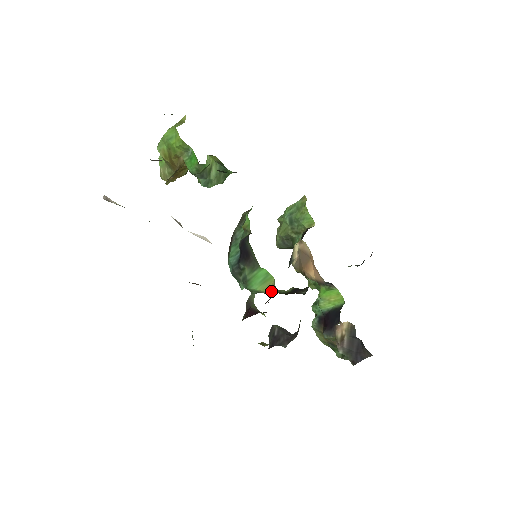
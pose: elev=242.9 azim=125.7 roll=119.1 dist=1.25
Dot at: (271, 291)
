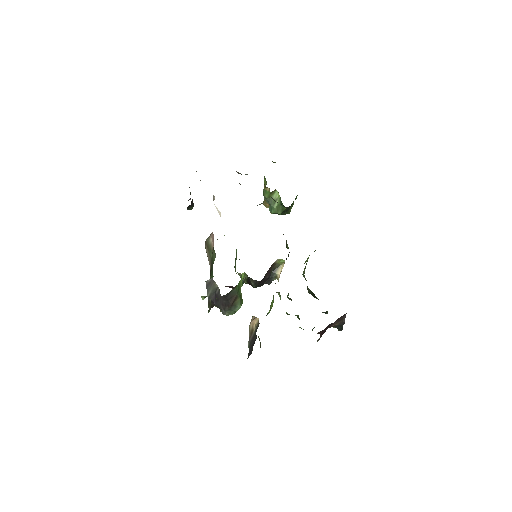
Dot at: occluded
